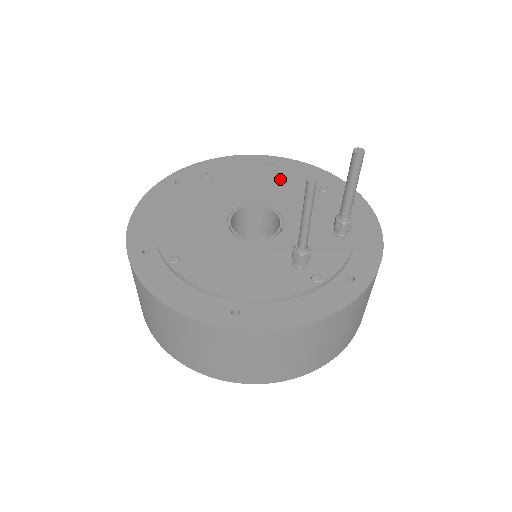
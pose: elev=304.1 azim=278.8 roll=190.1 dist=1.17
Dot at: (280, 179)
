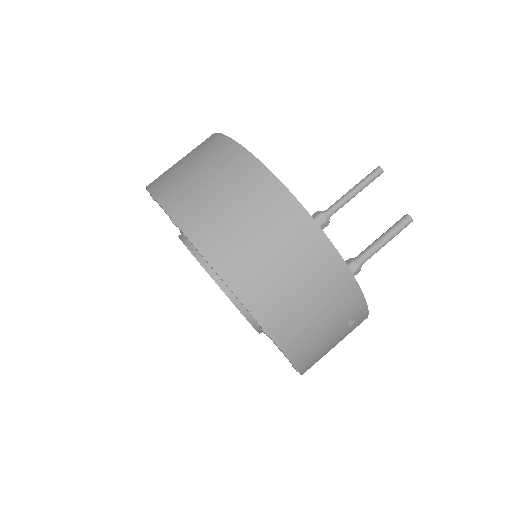
Dot at: occluded
